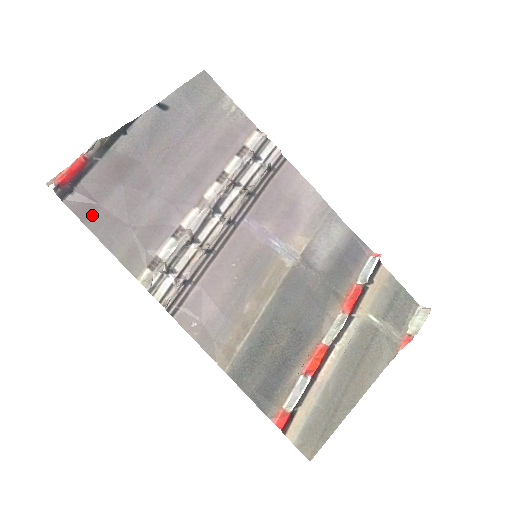
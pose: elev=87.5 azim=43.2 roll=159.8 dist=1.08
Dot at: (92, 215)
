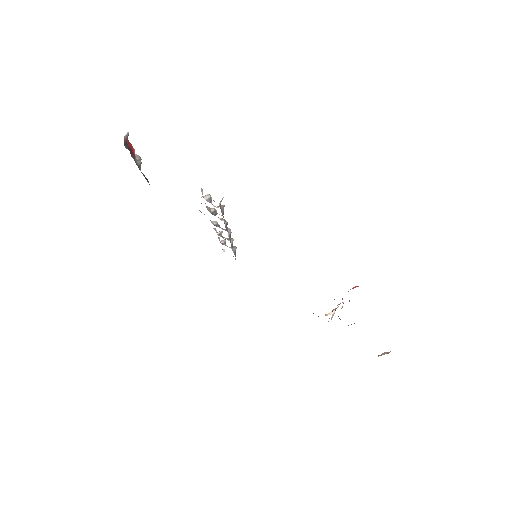
Dot at: occluded
